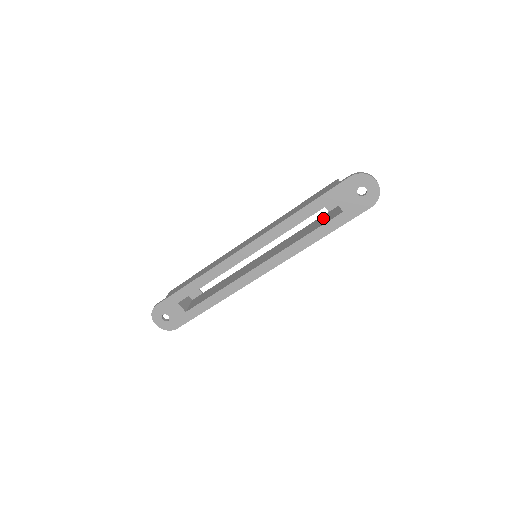
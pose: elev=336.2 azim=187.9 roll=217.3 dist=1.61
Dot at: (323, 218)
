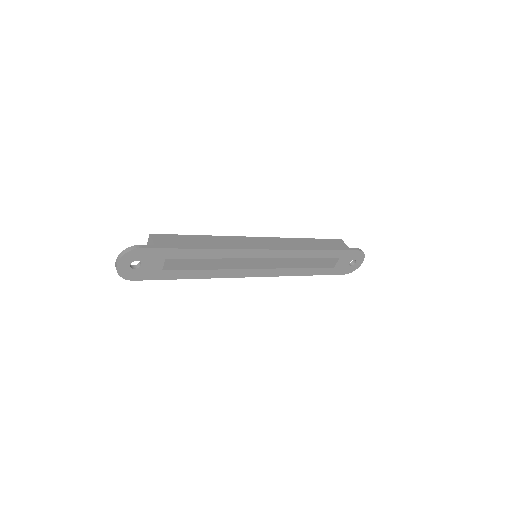
Dot at: occluded
